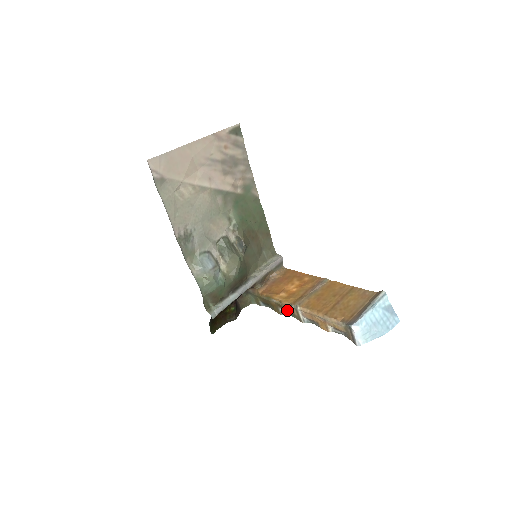
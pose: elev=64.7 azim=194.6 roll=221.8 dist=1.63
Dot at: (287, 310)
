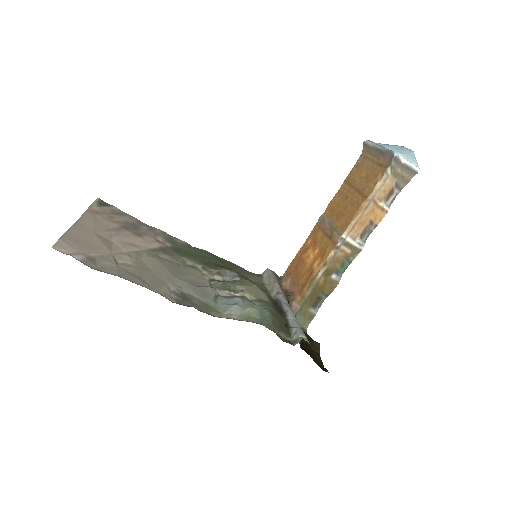
Dot at: (338, 263)
